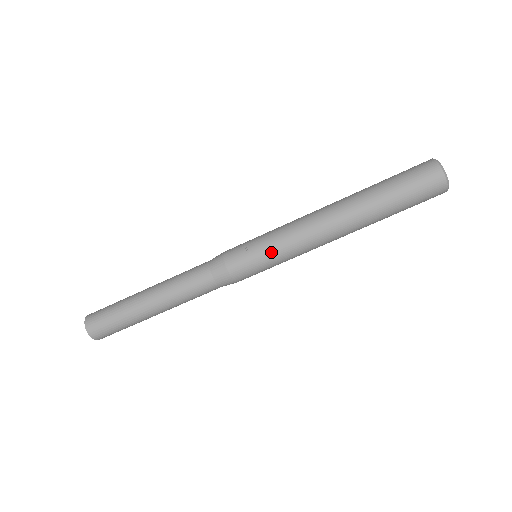
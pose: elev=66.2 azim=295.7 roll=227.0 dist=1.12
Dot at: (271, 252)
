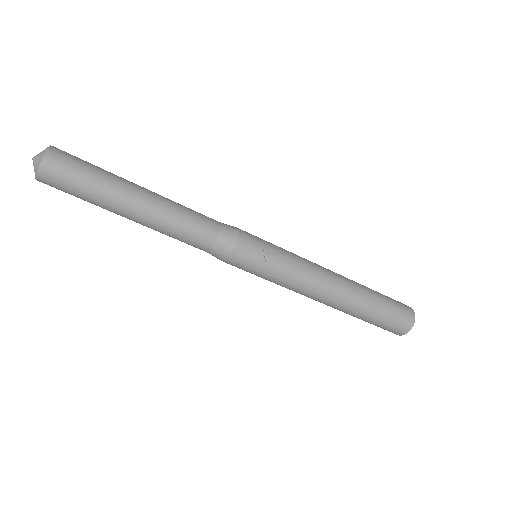
Dot at: (275, 273)
